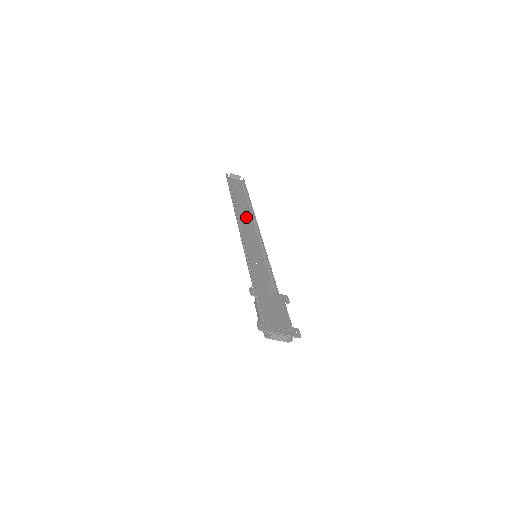
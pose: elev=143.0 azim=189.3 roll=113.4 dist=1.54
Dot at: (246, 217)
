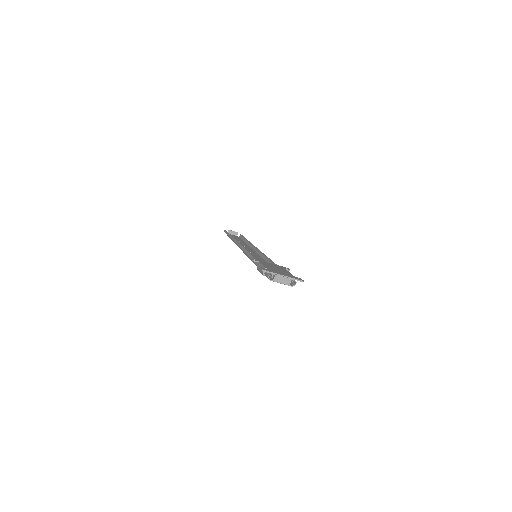
Dot at: (245, 246)
